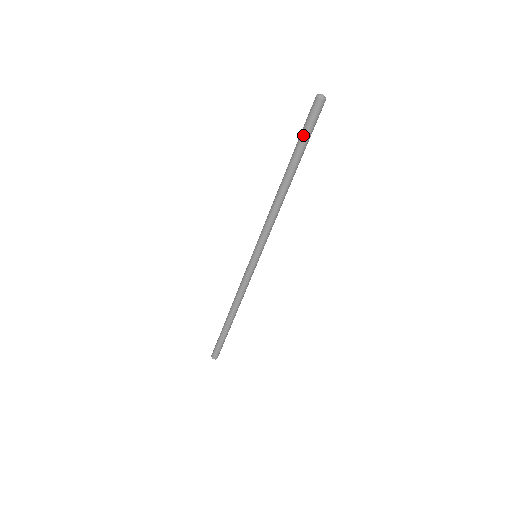
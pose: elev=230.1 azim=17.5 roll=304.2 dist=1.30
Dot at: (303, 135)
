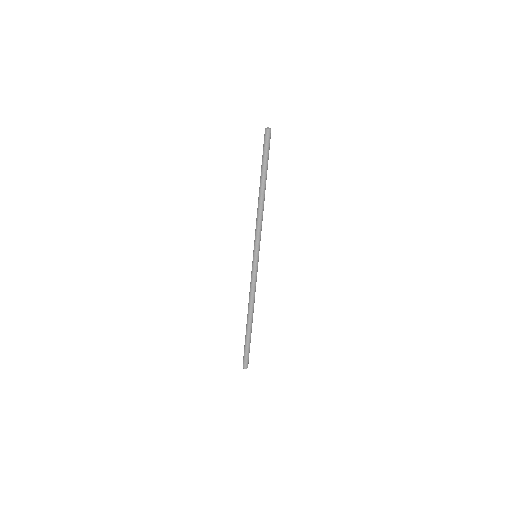
Dot at: (266, 155)
